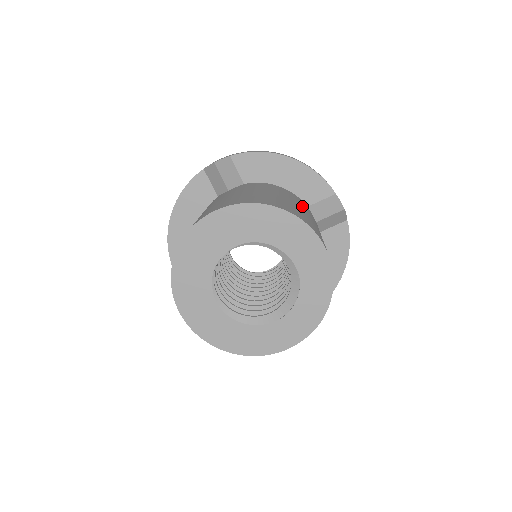
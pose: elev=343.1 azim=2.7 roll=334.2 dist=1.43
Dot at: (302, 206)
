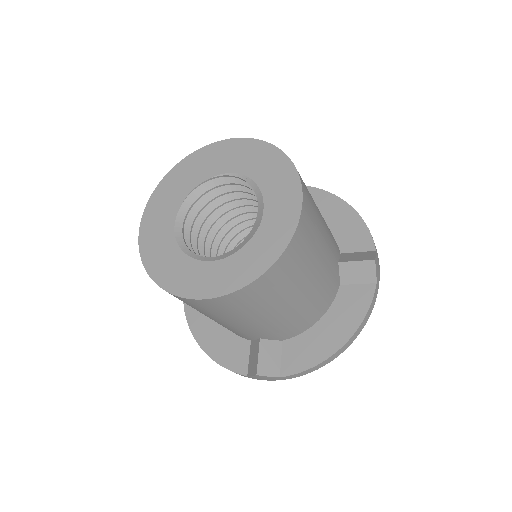
Dot at: (325, 222)
